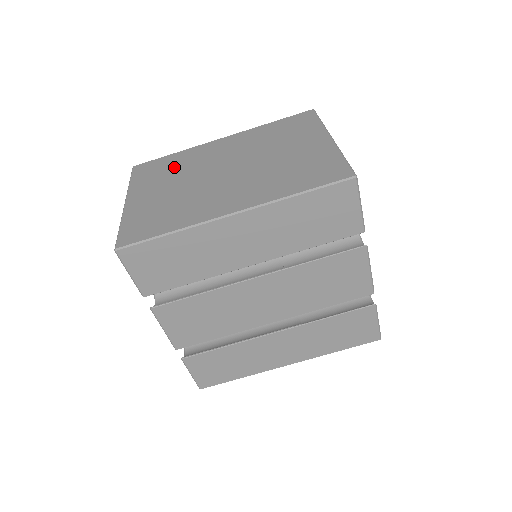
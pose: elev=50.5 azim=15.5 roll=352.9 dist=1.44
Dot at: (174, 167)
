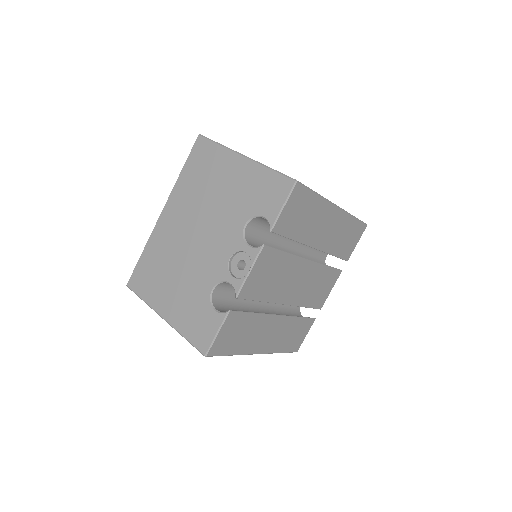
Dot at: occluded
